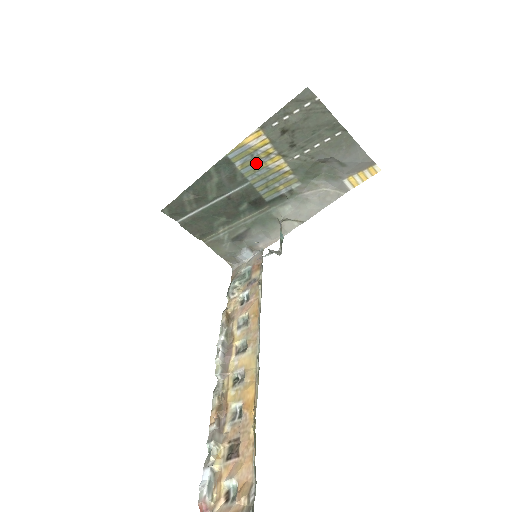
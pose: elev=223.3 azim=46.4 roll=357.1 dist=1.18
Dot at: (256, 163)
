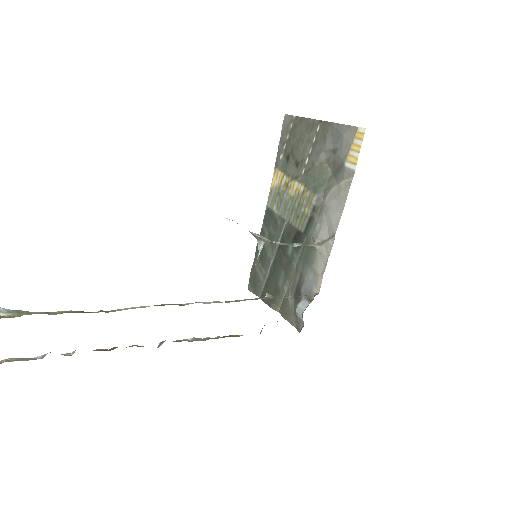
Dot at: (284, 199)
